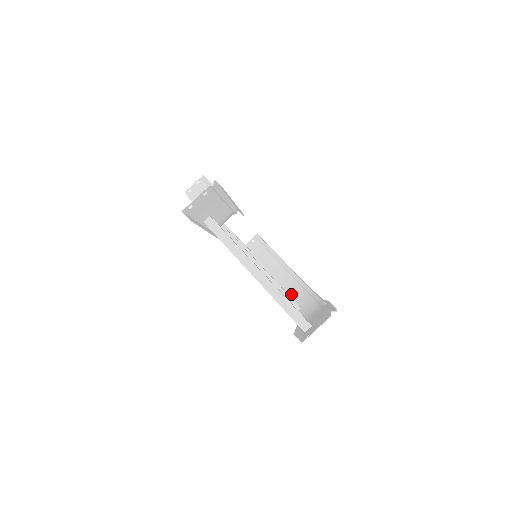
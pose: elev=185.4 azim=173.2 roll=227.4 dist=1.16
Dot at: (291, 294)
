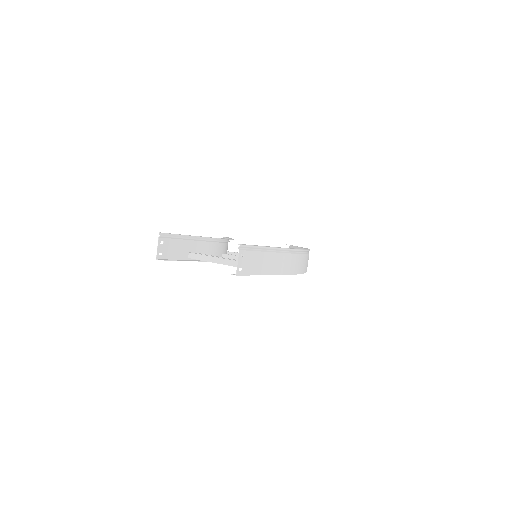
Dot at: occluded
